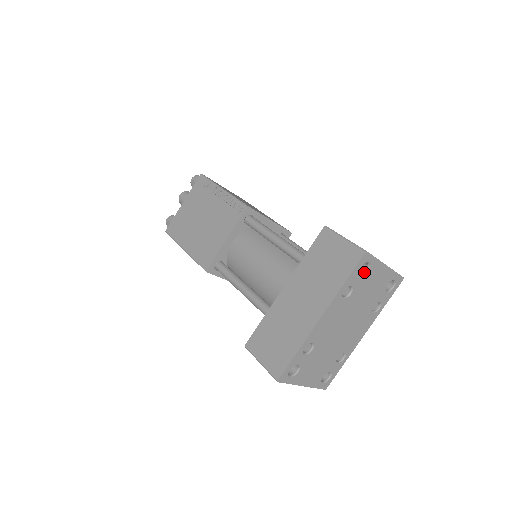
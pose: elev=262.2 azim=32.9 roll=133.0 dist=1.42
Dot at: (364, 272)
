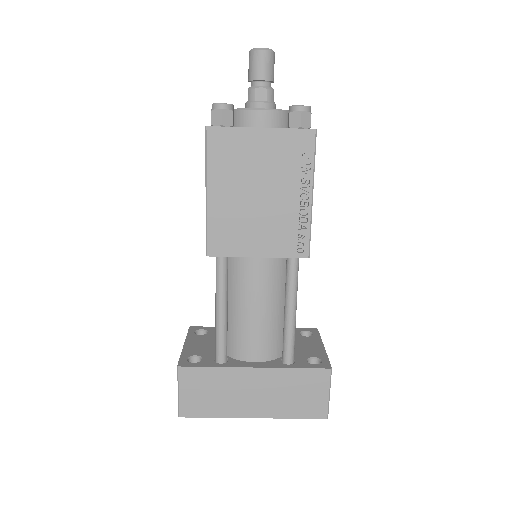
Dot at: occluded
